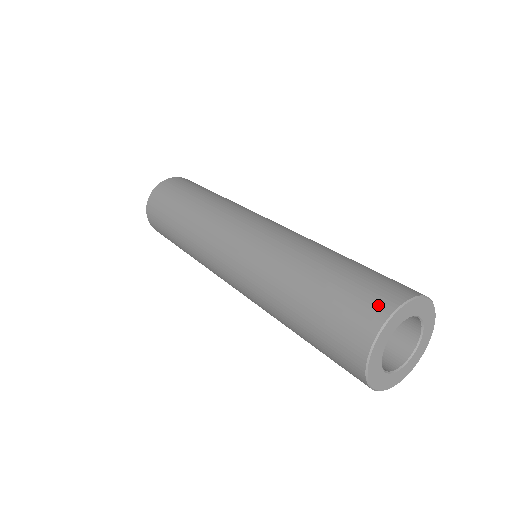
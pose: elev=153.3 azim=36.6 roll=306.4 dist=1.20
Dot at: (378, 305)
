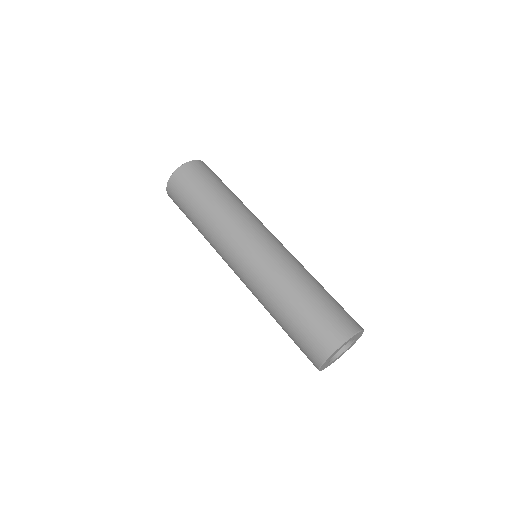
Dot at: (315, 357)
